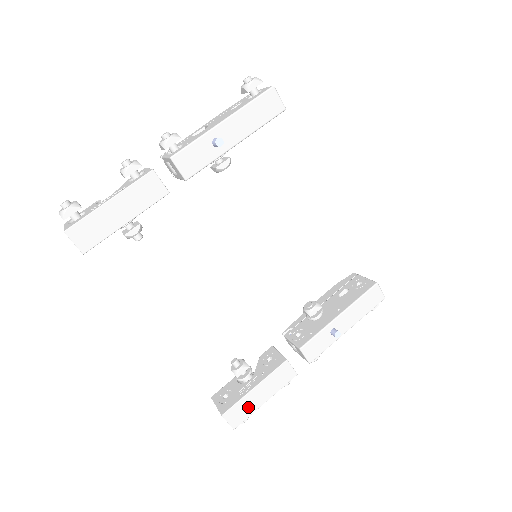
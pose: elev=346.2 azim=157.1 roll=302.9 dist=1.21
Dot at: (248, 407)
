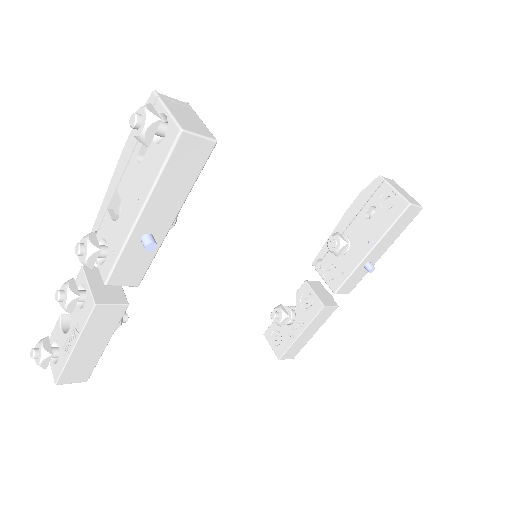
Dot at: (300, 345)
